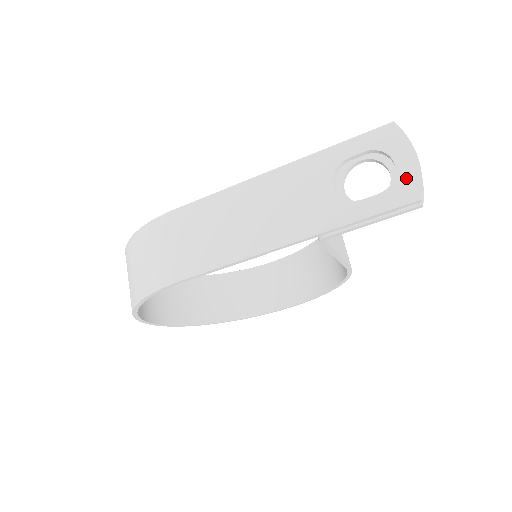
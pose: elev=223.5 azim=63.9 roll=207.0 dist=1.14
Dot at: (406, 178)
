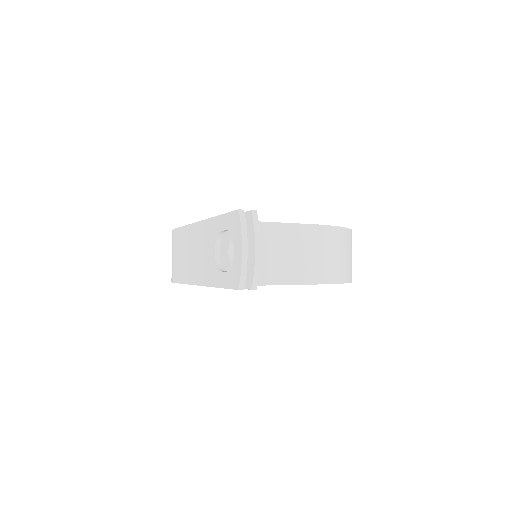
Dot at: (236, 266)
